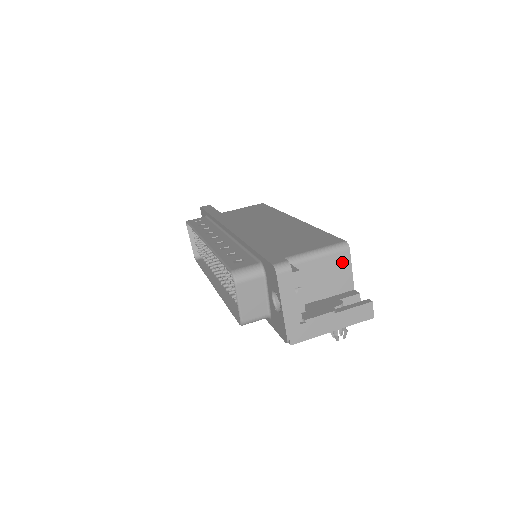
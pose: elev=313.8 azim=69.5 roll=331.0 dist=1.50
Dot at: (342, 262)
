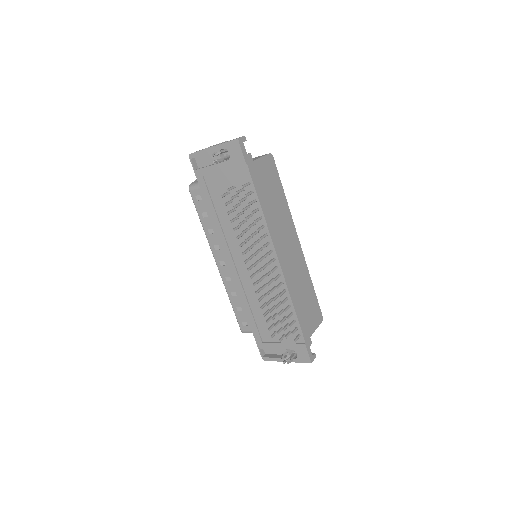
Dot at: occluded
